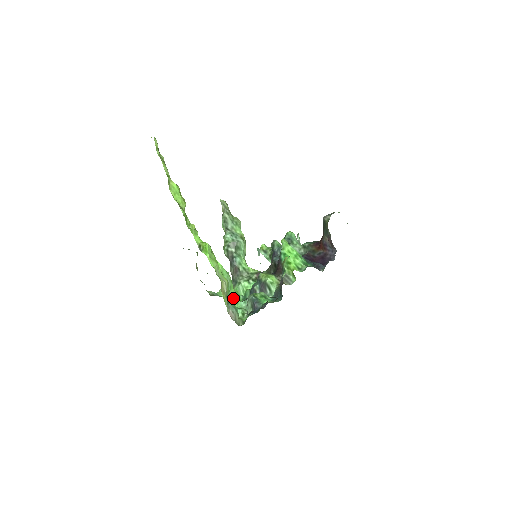
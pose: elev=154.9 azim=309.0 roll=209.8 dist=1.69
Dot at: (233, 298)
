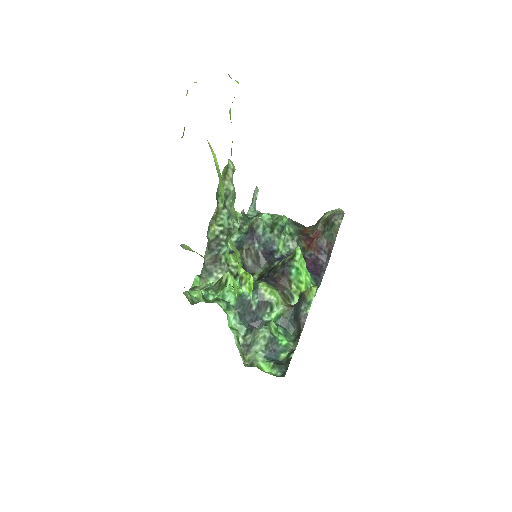
Dot at: occluded
